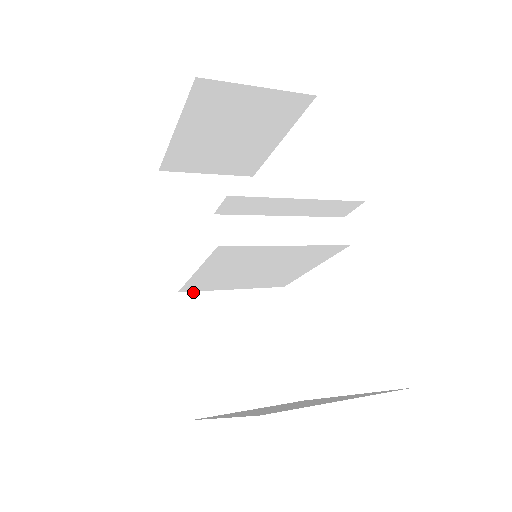
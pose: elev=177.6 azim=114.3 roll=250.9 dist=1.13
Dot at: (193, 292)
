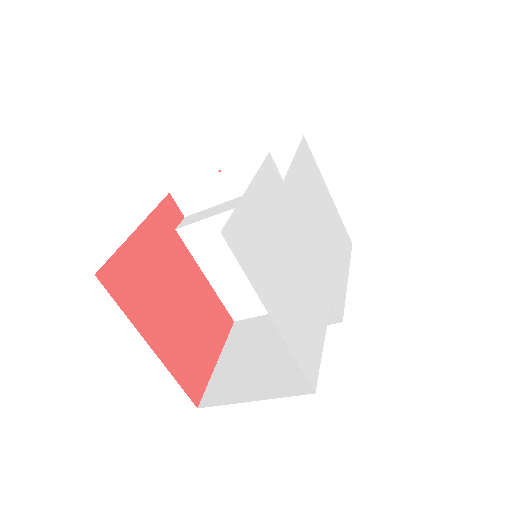
Dot at: (246, 319)
